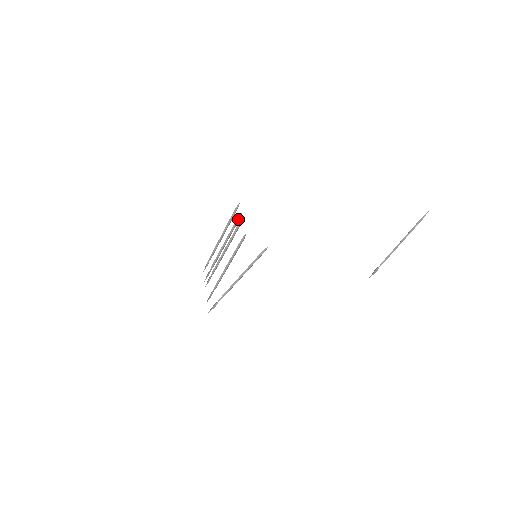
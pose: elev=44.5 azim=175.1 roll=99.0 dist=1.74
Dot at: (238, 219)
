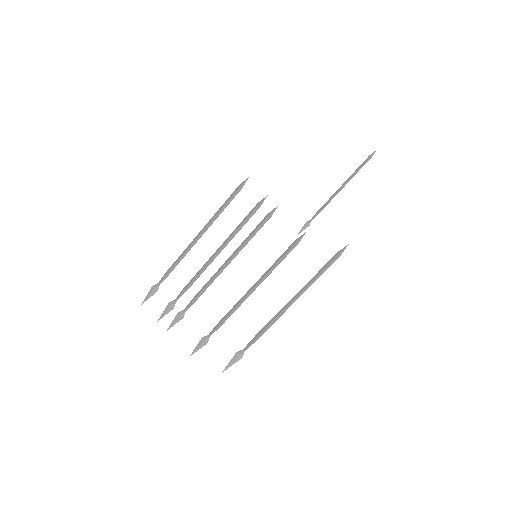
Dot at: (258, 208)
